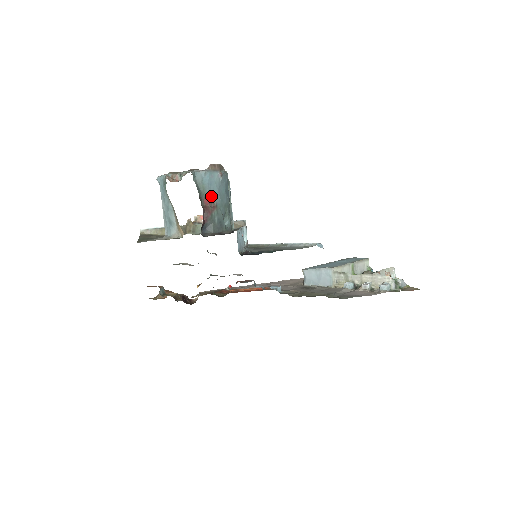
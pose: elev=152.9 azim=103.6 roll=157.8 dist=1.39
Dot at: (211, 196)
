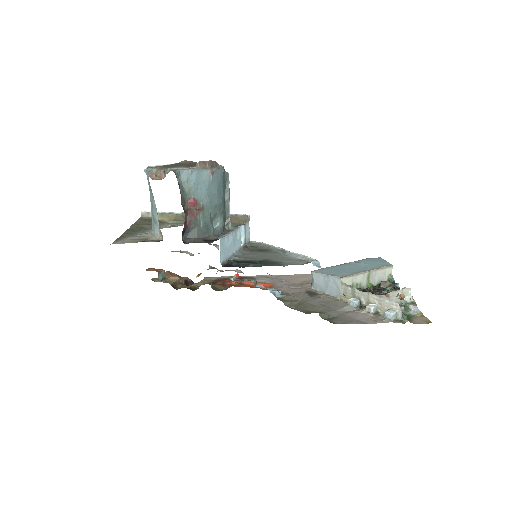
Dot at: (197, 197)
